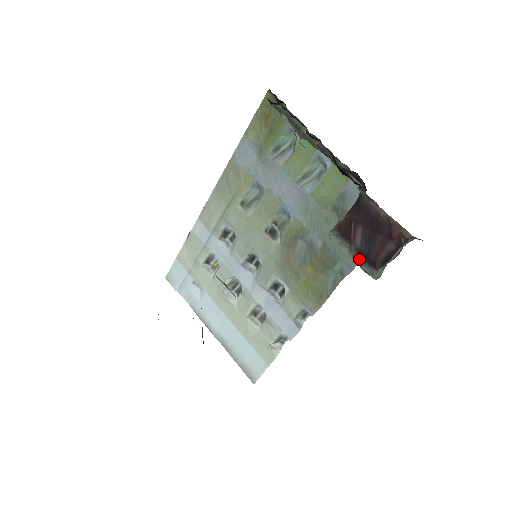
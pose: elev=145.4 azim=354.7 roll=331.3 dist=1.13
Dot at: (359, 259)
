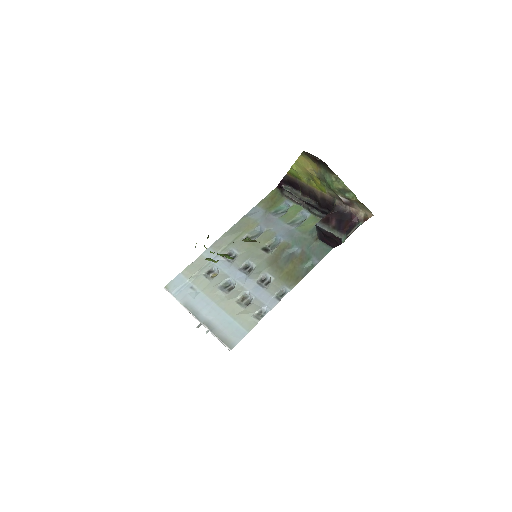
Dot at: (334, 231)
